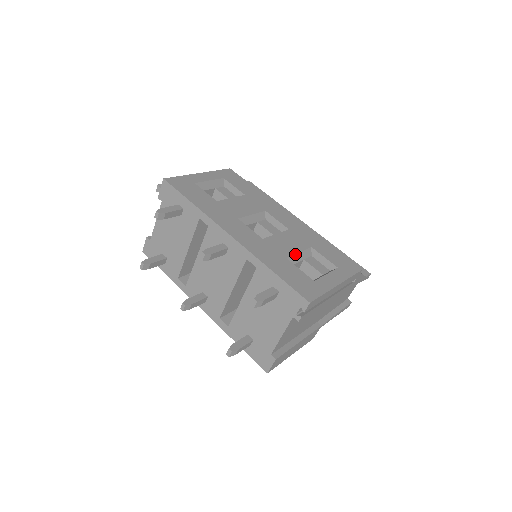
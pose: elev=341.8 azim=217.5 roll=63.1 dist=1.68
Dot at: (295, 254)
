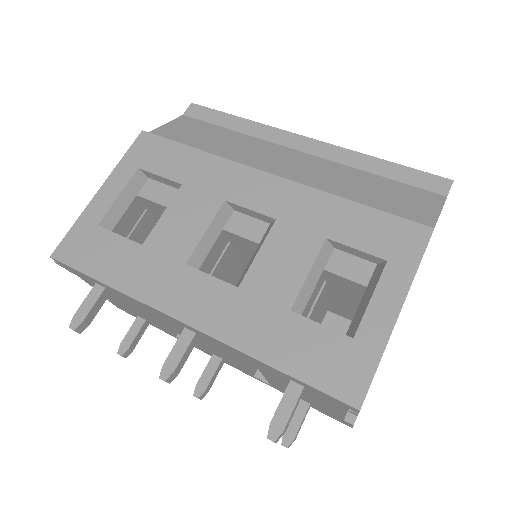
Dot at: (302, 285)
